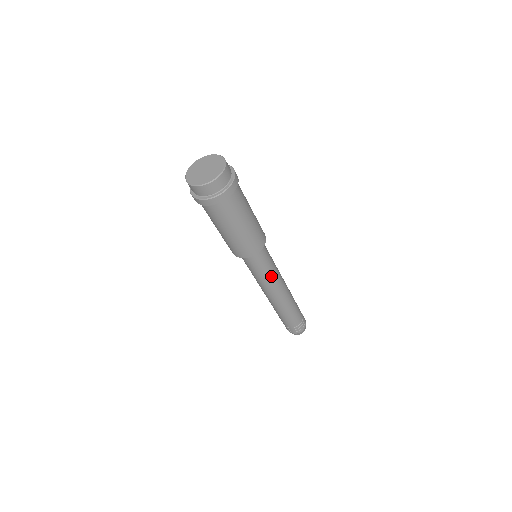
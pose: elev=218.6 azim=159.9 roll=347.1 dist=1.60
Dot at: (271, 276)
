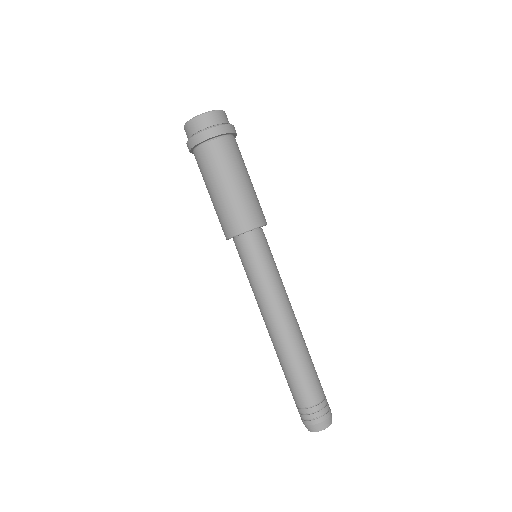
Dot at: (273, 283)
